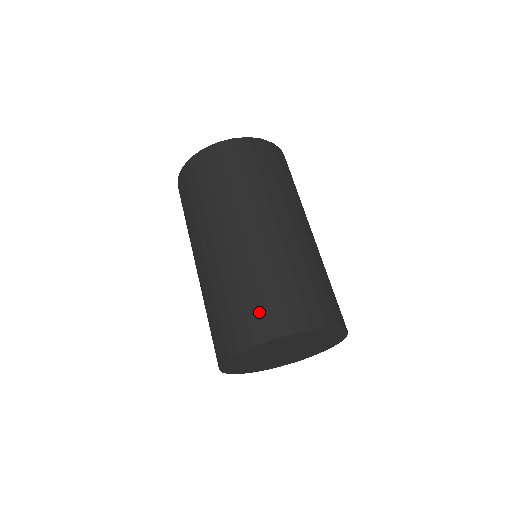
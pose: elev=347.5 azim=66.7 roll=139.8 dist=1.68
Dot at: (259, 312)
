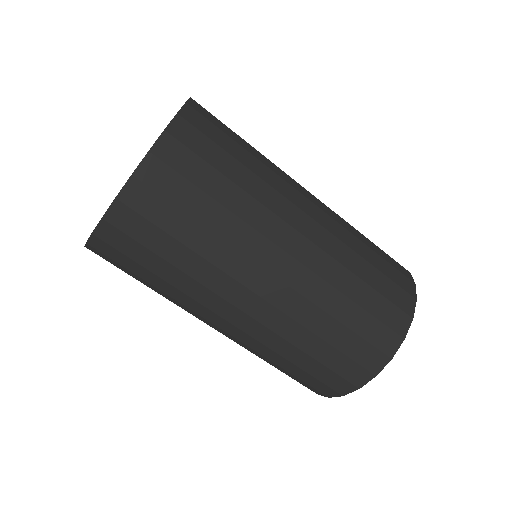
Dot at: (384, 306)
